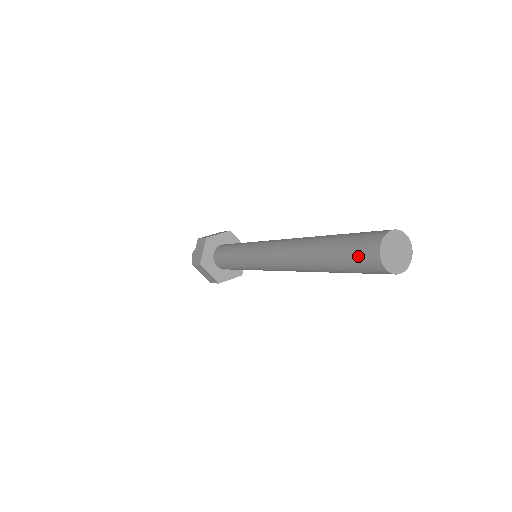
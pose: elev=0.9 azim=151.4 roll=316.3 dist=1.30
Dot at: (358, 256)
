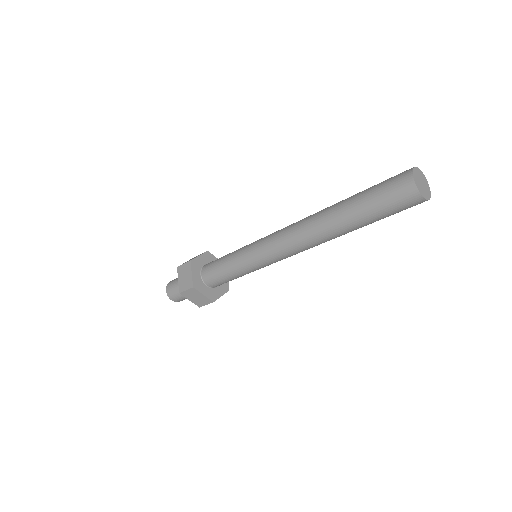
Dot at: (390, 180)
